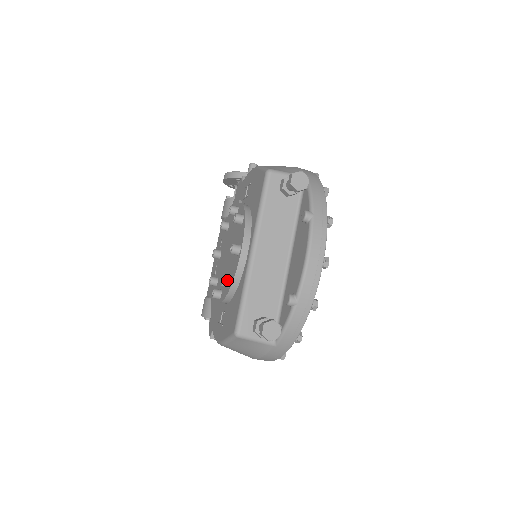
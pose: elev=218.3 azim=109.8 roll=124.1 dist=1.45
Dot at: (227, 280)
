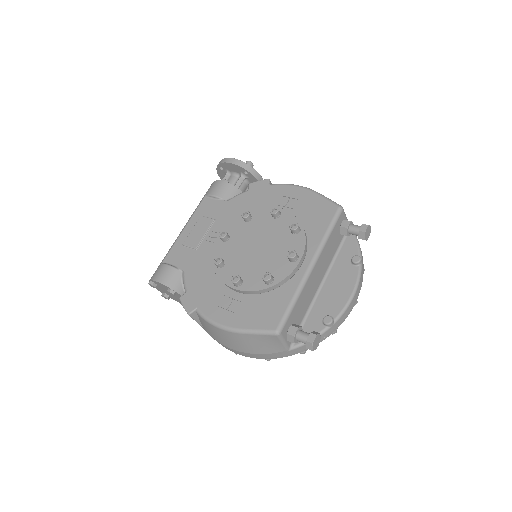
Dot at: (272, 278)
